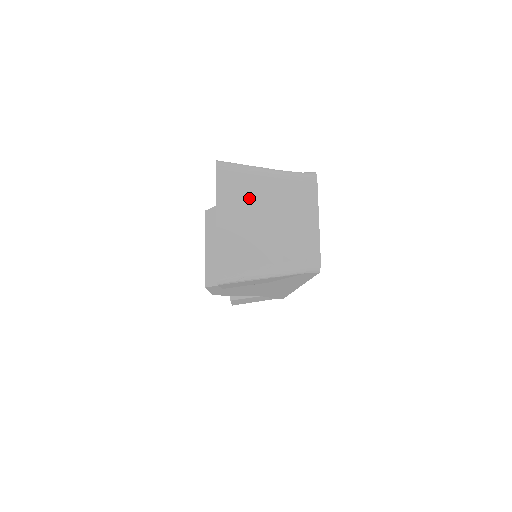
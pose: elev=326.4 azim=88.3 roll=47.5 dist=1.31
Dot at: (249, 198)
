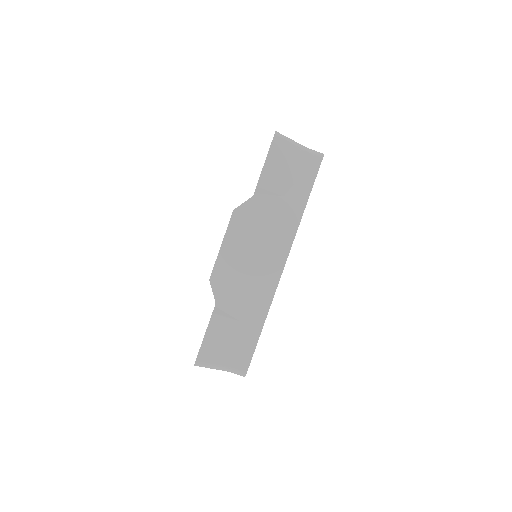
Dot at: occluded
